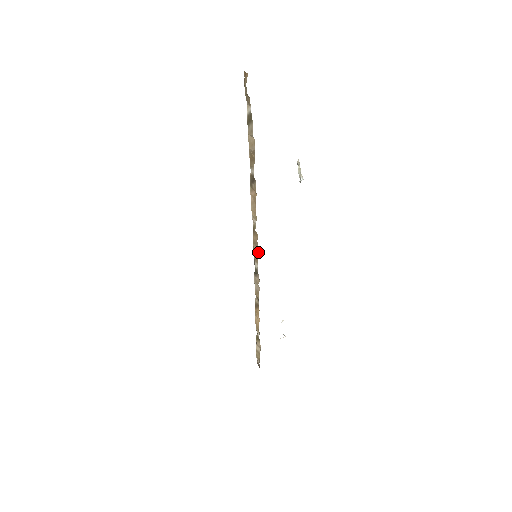
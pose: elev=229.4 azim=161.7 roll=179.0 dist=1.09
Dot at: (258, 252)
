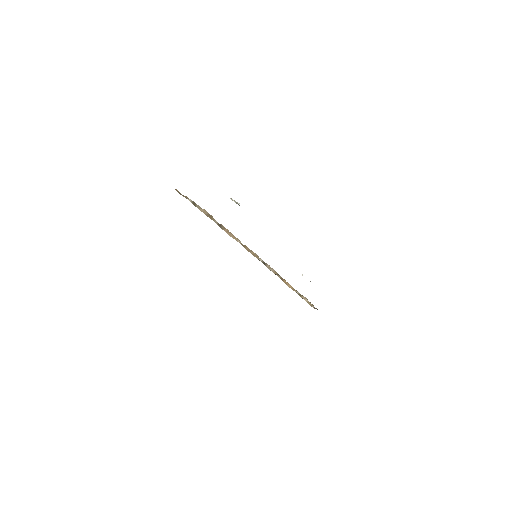
Dot at: (255, 253)
